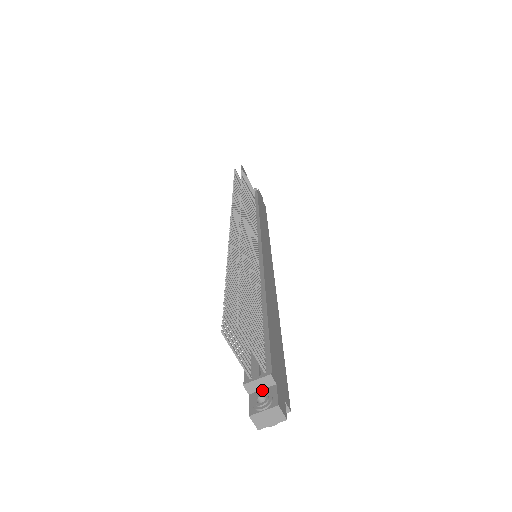
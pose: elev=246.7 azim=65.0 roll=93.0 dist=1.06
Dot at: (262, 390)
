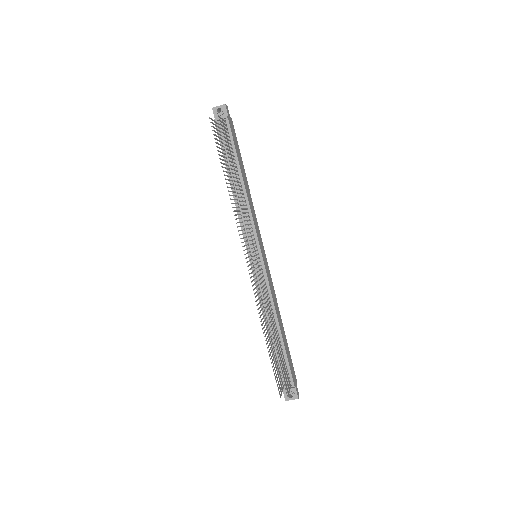
Dot at: occluded
